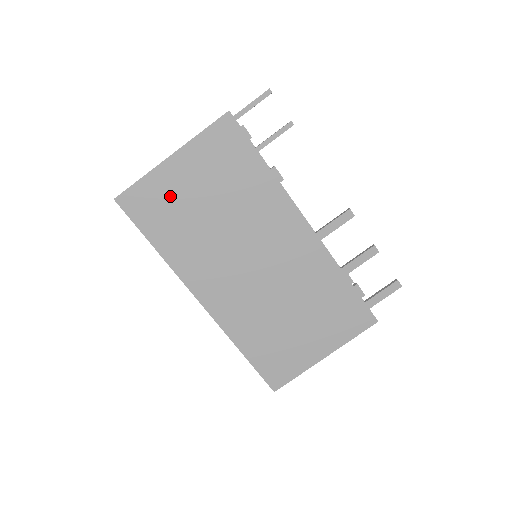
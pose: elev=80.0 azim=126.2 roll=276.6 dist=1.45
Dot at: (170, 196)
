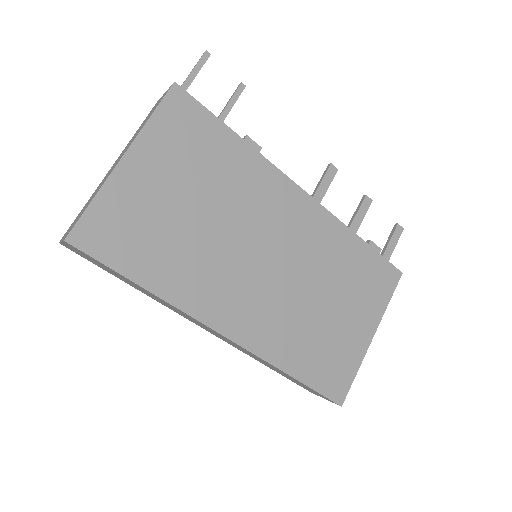
Dot at: (140, 210)
